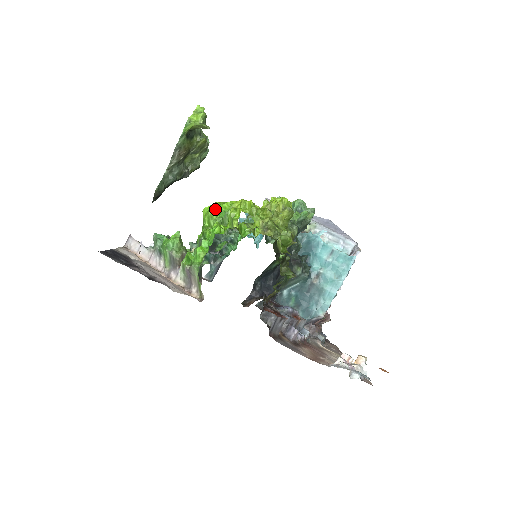
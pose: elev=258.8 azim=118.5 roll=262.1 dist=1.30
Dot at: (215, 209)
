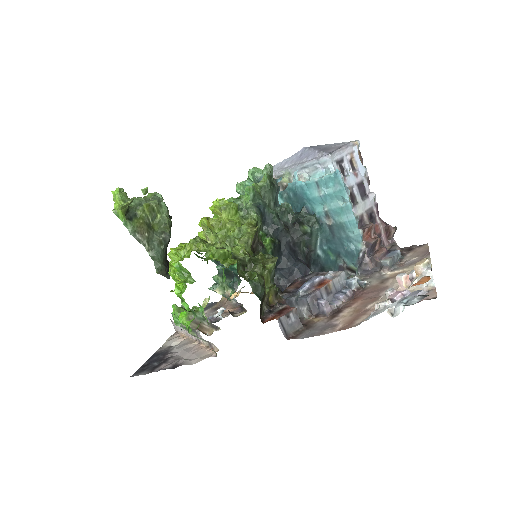
Dot at: occluded
